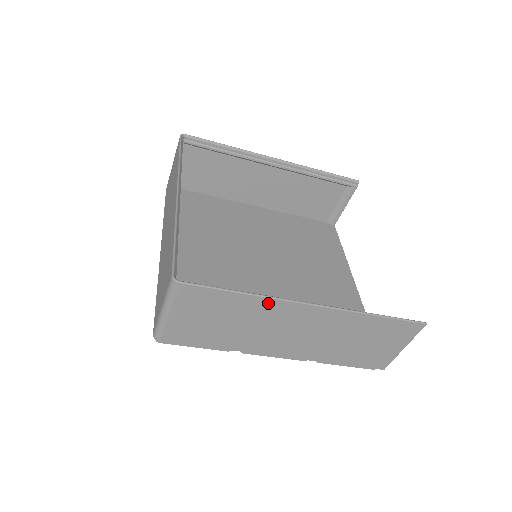
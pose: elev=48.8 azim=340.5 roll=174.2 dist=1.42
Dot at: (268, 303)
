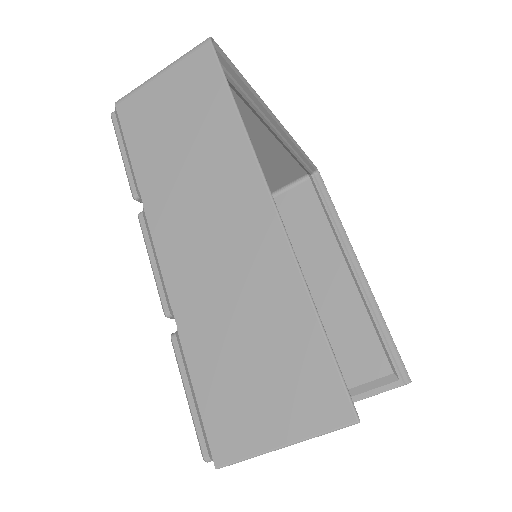
Dot at: (239, 146)
